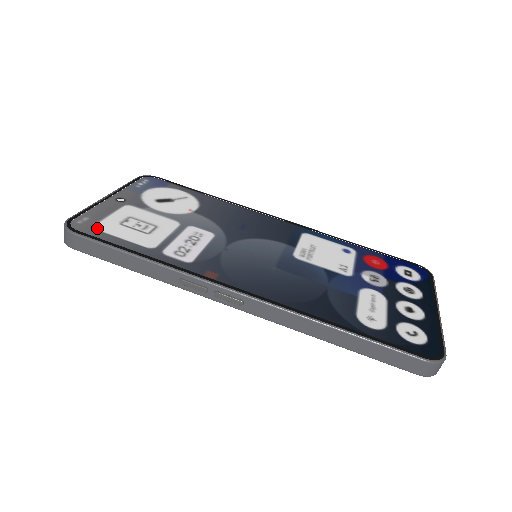
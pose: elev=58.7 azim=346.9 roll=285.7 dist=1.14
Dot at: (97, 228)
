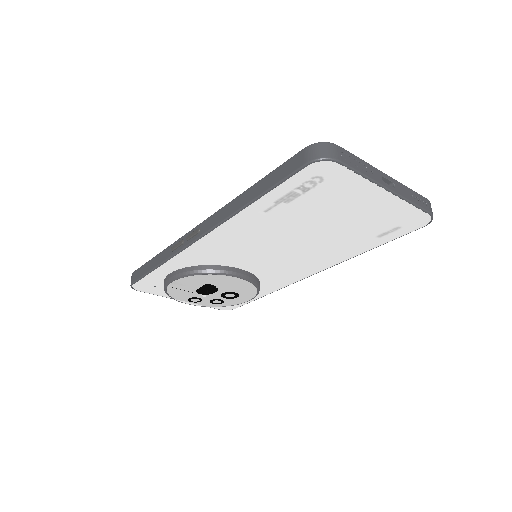
Dot at: occluded
